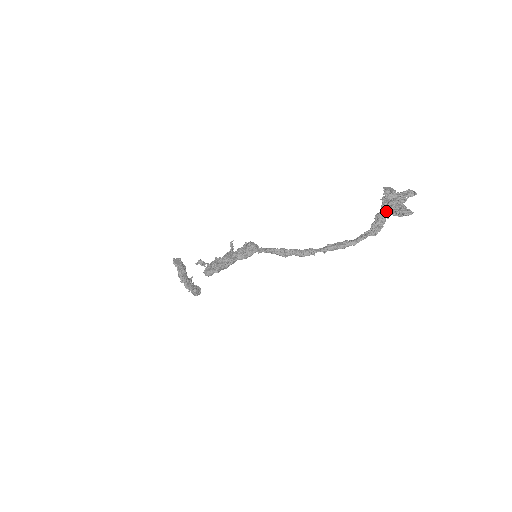
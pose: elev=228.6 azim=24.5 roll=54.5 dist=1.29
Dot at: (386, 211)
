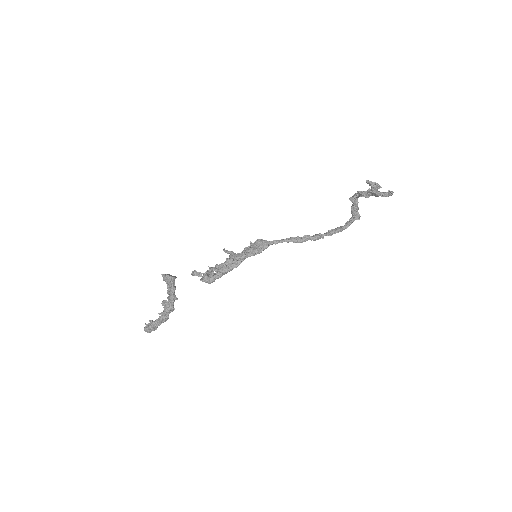
Dot at: (356, 205)
